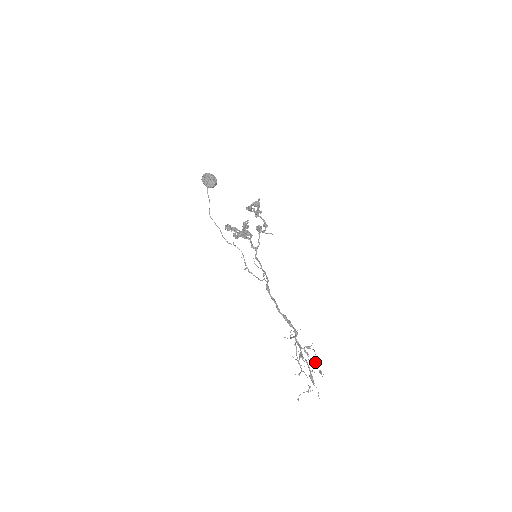
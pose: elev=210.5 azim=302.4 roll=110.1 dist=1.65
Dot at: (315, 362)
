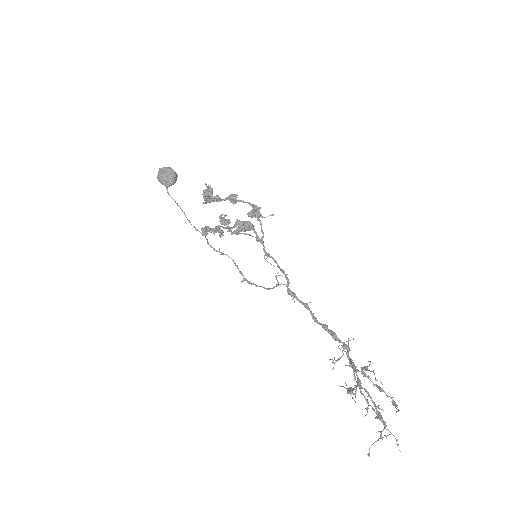
Dot at: (382, 389)
